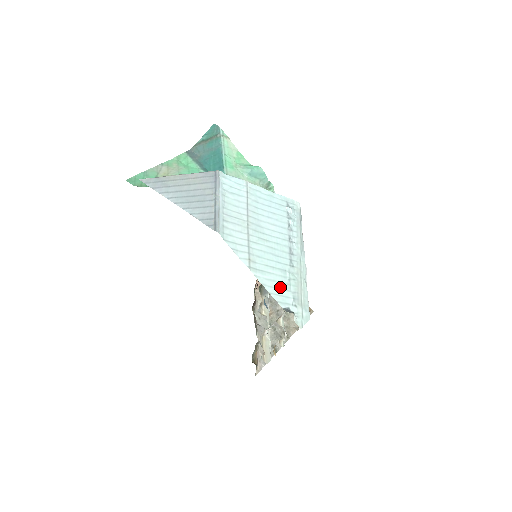
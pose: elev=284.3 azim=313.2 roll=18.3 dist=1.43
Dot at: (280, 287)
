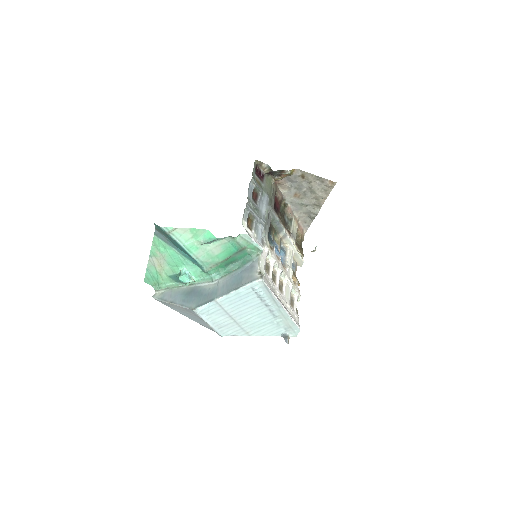
Dot at: (273, 330)
